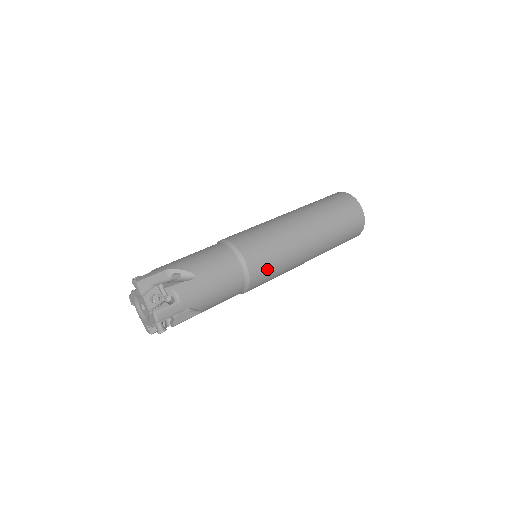
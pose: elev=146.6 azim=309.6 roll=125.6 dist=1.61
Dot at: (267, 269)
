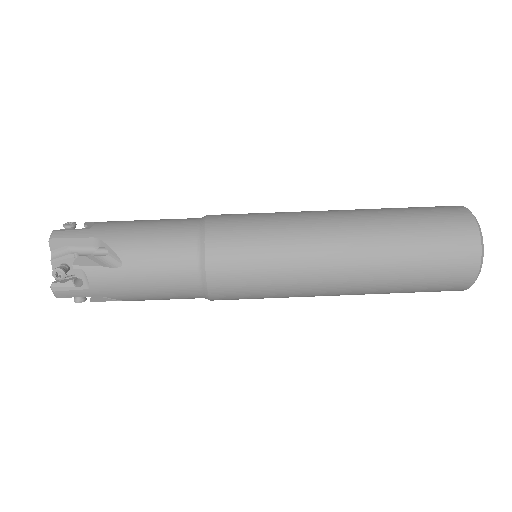
Dot at: (243, 292)
